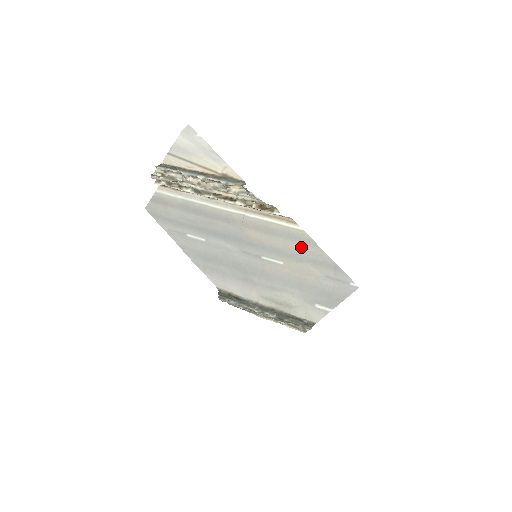
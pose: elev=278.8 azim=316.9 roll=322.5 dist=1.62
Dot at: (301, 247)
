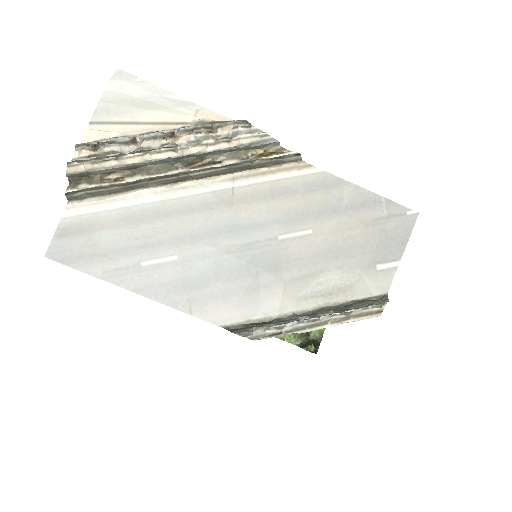
Dot at: (329, 195)
